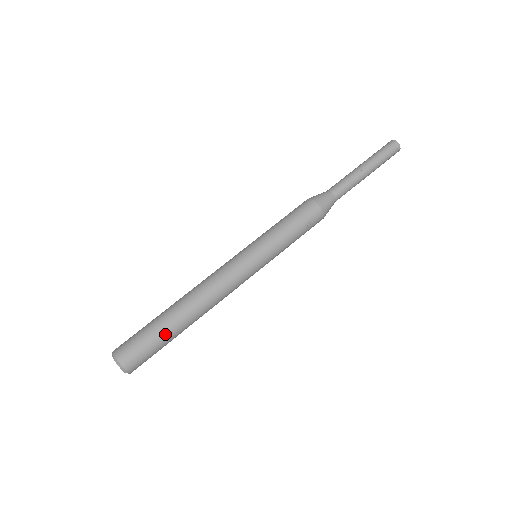
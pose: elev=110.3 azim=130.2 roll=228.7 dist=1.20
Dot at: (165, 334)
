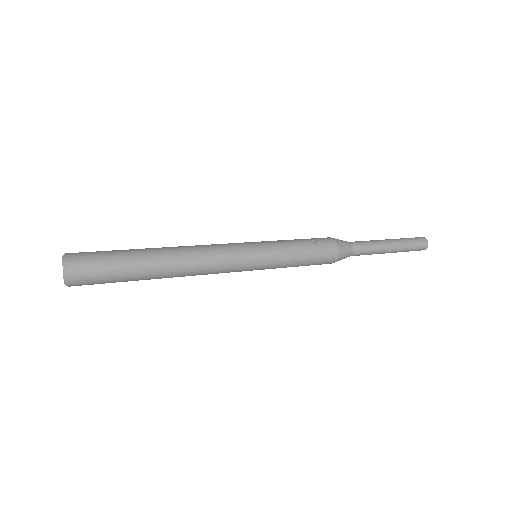
Dot at: (127, 251)
